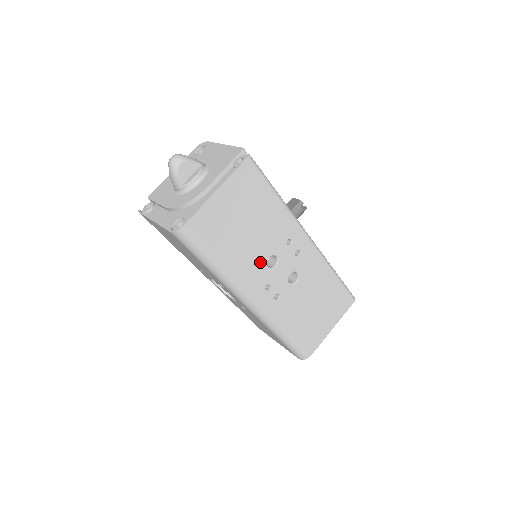
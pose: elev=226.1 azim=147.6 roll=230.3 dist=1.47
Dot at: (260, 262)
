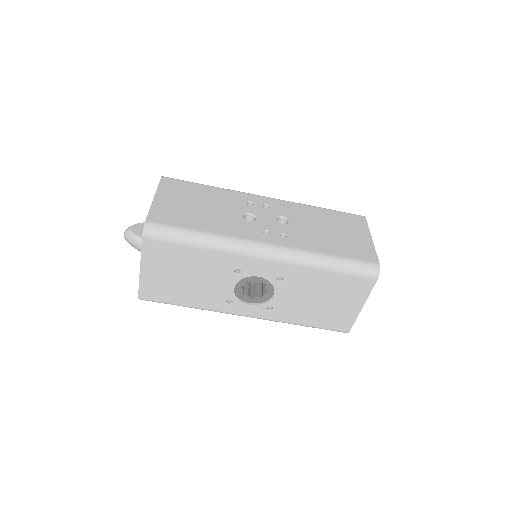
Dot at: (238, 221)
